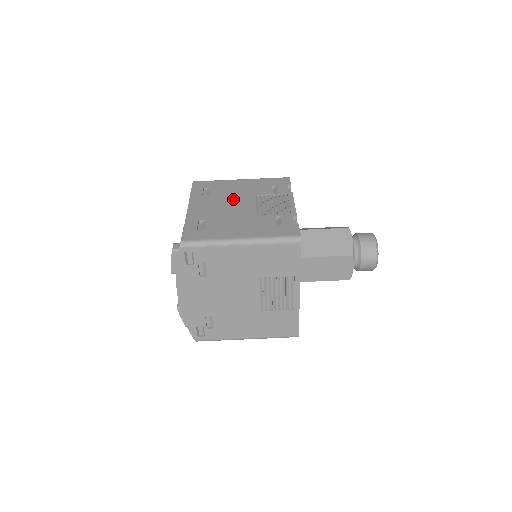
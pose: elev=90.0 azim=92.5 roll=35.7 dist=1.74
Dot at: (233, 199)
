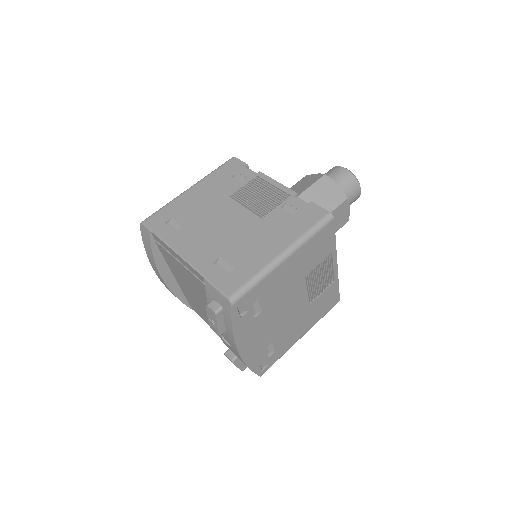
Dot at: (214, 216)
